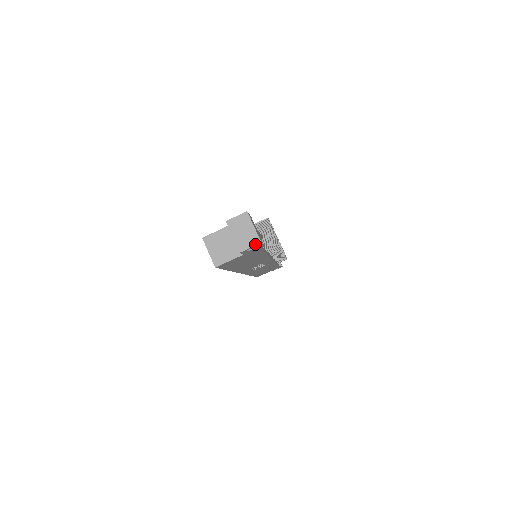
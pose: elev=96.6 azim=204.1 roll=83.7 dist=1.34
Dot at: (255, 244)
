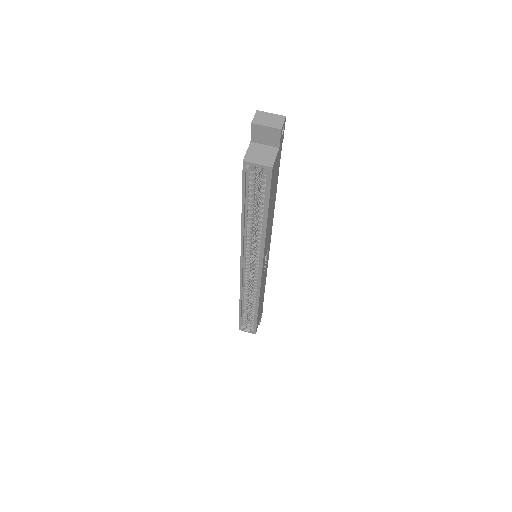
Dot at: (284, 119)
